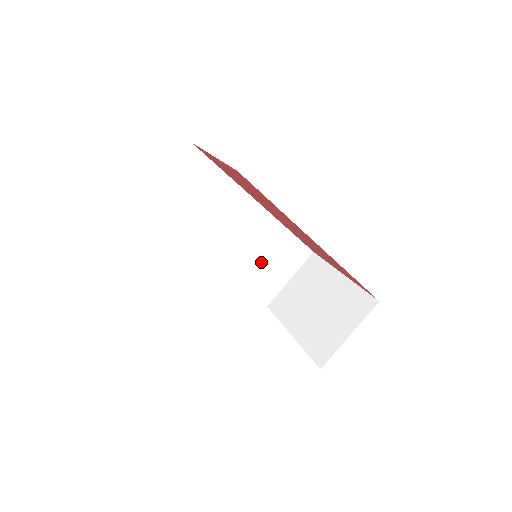
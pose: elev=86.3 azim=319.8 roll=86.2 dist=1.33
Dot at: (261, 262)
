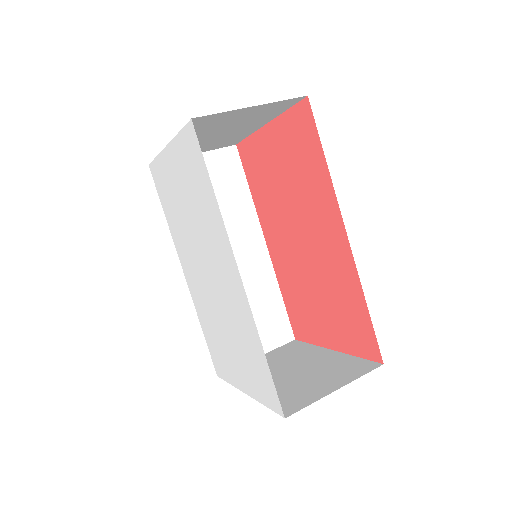
Dot at: occluded
